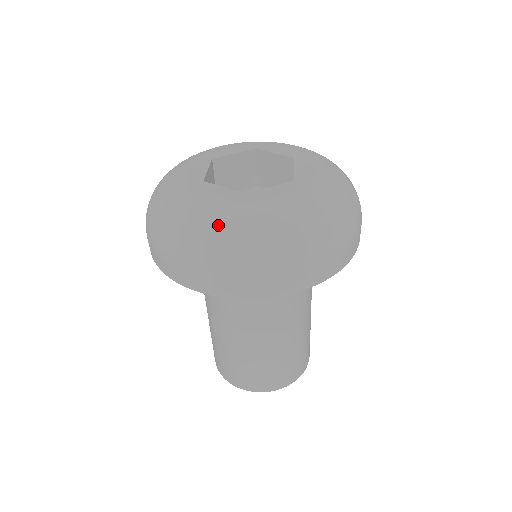
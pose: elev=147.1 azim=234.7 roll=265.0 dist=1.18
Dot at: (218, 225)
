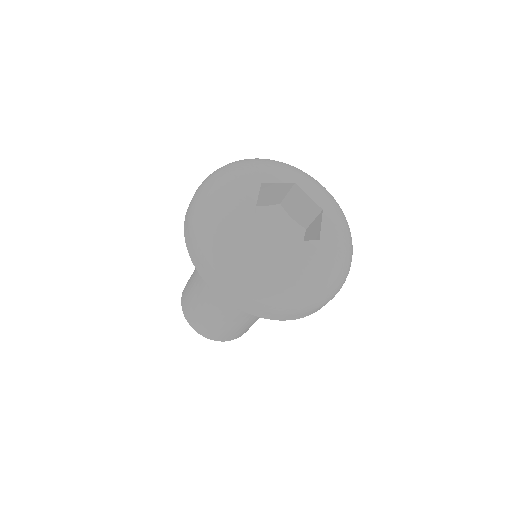
Dot at: (261, 266)
